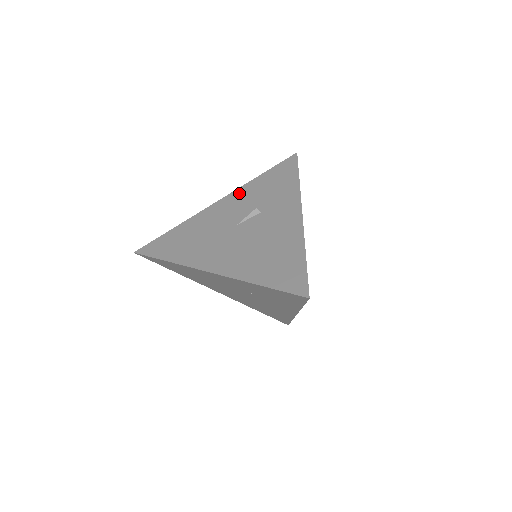
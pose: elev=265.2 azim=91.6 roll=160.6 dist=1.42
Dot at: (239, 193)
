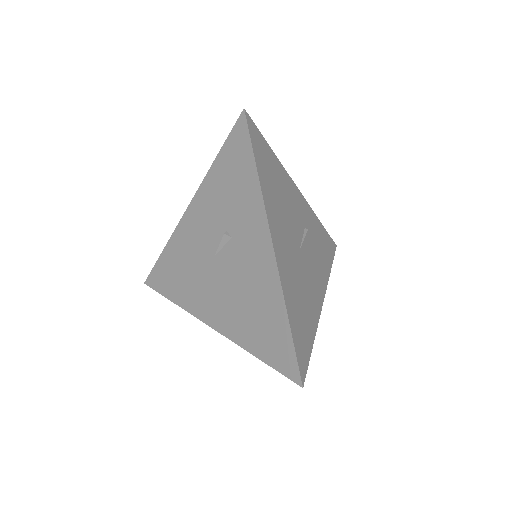
Dot at: (202, 197)
